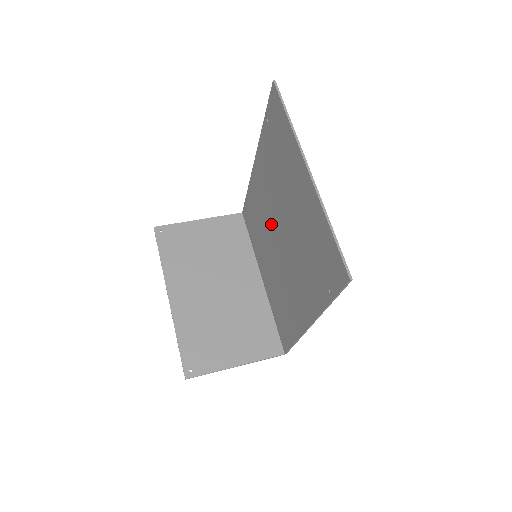
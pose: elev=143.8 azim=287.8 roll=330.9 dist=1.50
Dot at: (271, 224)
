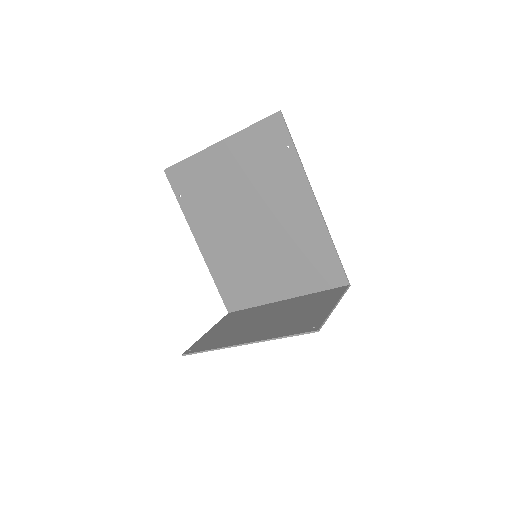
Dot at: (242, 238)
